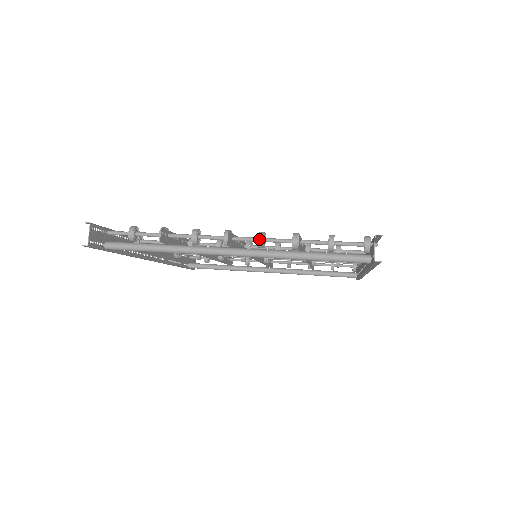
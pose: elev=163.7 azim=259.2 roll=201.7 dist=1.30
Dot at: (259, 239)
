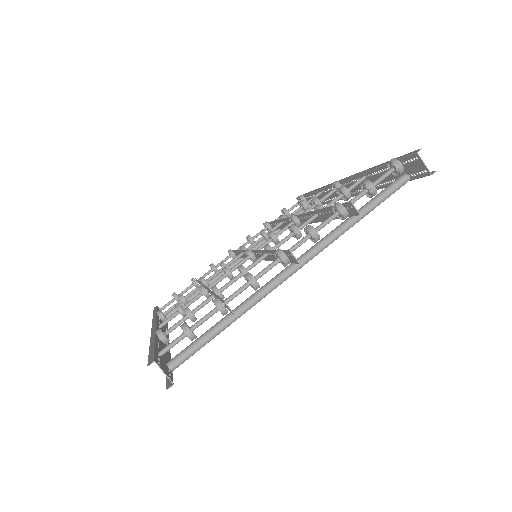
Dot at: (314, 235)
